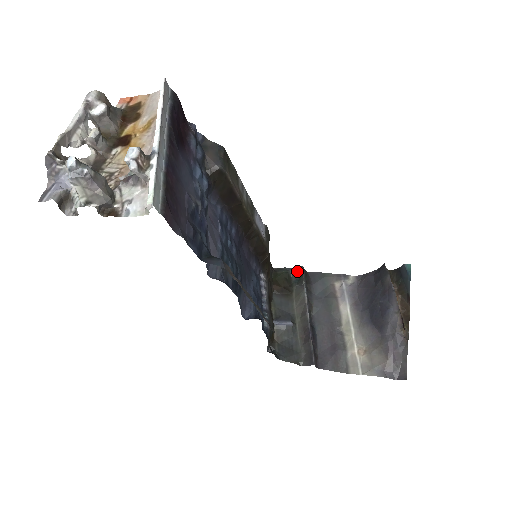
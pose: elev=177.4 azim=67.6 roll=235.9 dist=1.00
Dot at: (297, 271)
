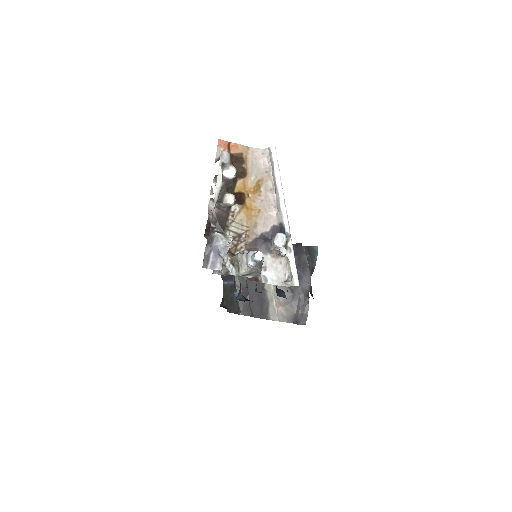
Dot at: occluded
